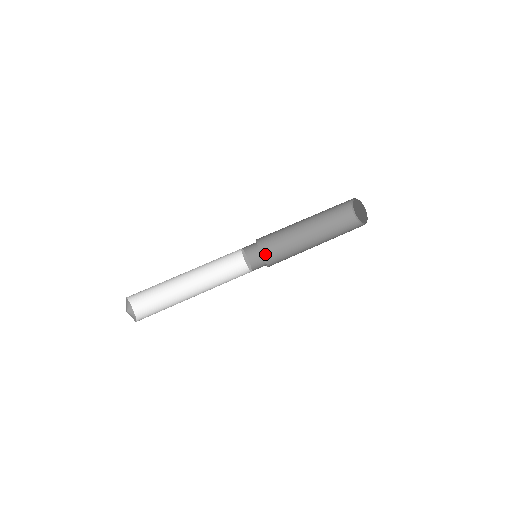
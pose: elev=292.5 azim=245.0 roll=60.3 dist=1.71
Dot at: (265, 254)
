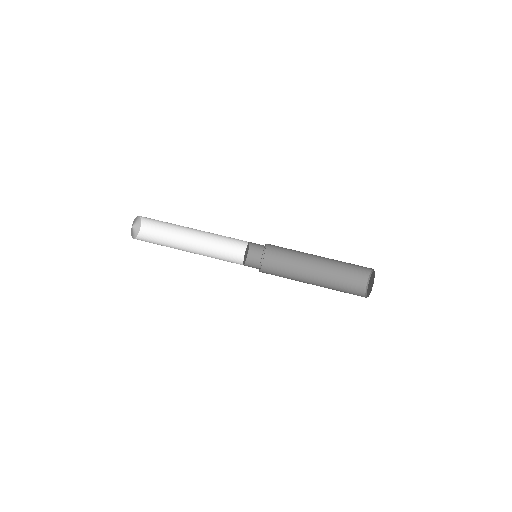
Dot at: (267, 265)
